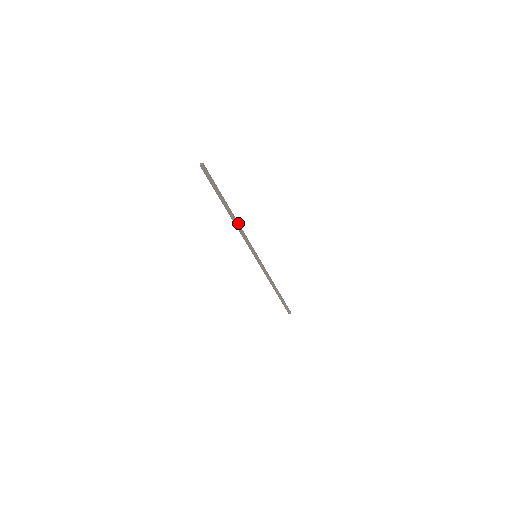
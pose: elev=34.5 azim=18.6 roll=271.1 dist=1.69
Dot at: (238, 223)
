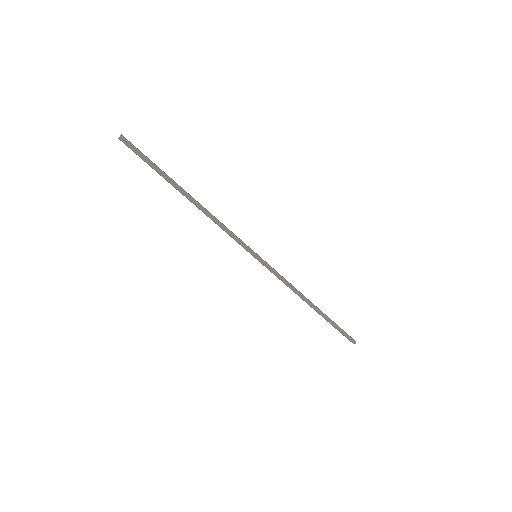
Dot at: (206, 211)
